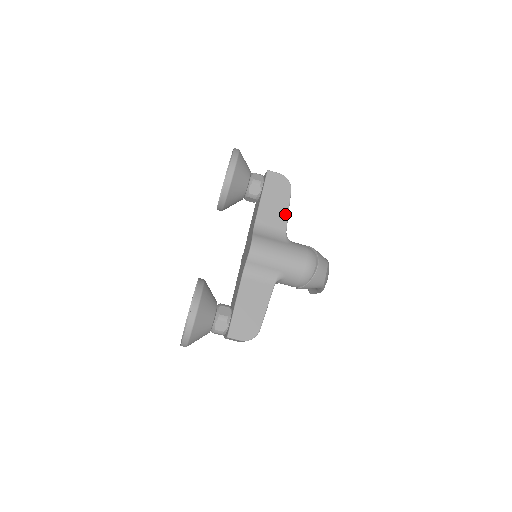
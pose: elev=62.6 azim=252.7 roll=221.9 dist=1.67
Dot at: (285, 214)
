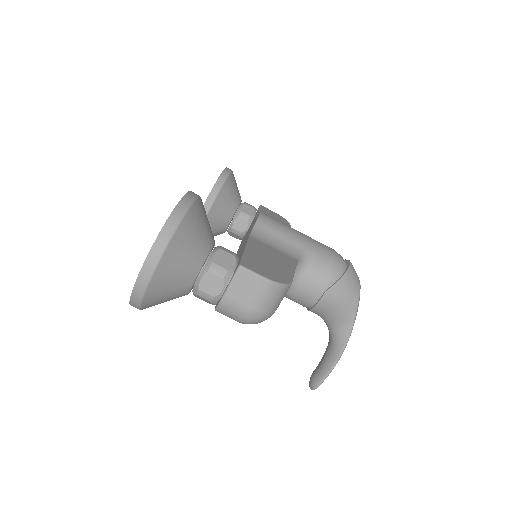
Dot at: occluded
